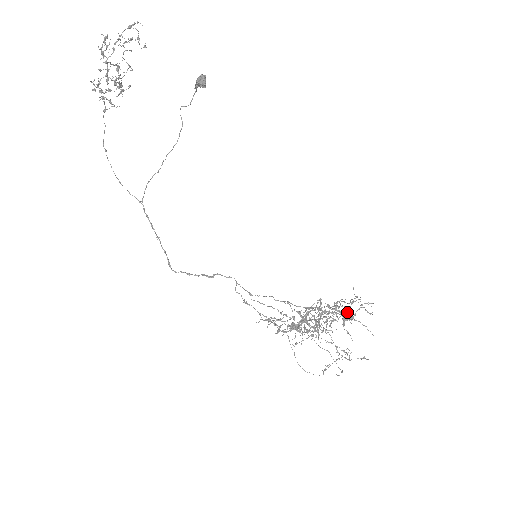
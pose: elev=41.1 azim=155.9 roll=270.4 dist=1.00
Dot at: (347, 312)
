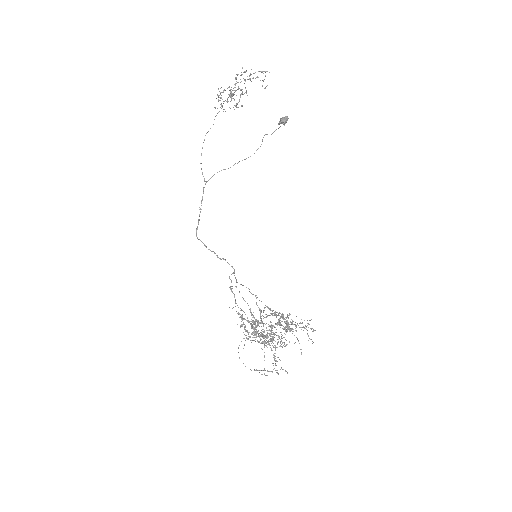
Dot at: occluded
